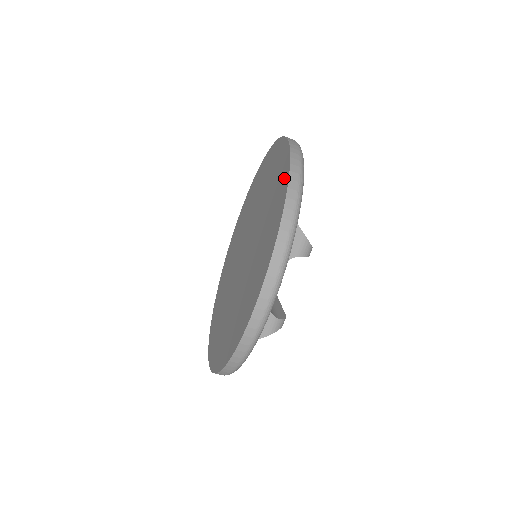
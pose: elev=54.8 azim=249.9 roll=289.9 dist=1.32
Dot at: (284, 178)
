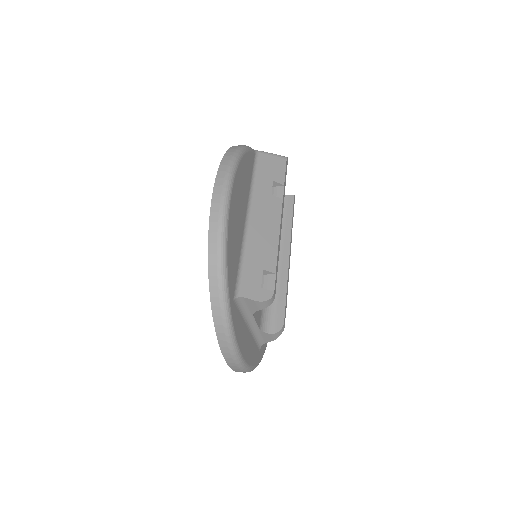
Dot at: occluded
